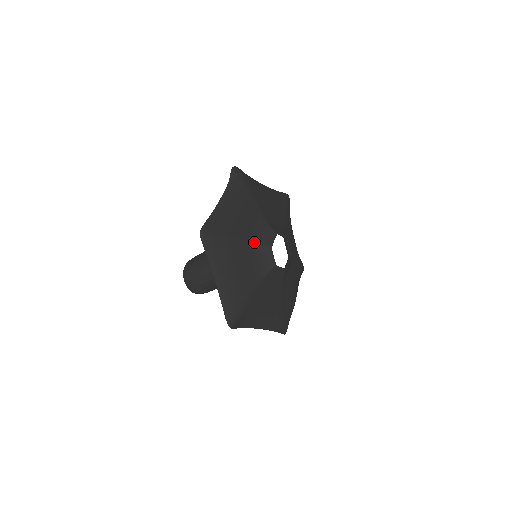
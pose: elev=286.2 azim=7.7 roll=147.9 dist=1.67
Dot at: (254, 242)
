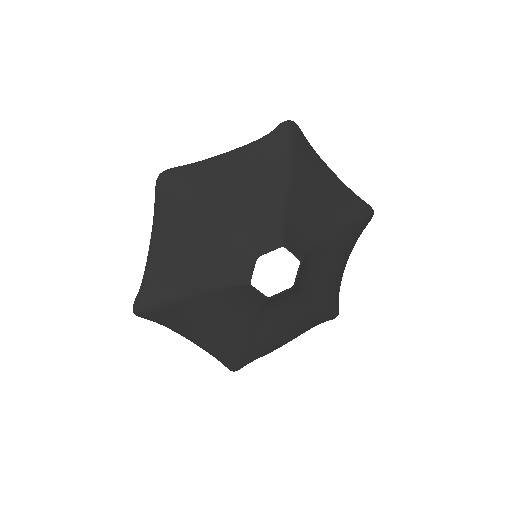
Dot at: (237, 234)
